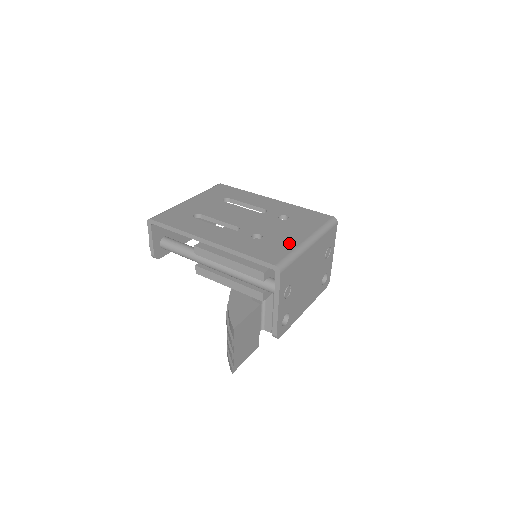
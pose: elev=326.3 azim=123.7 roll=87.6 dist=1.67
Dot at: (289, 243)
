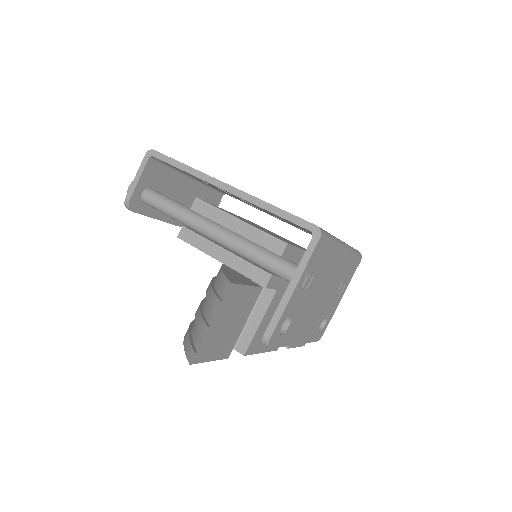
Dot at: occluded
